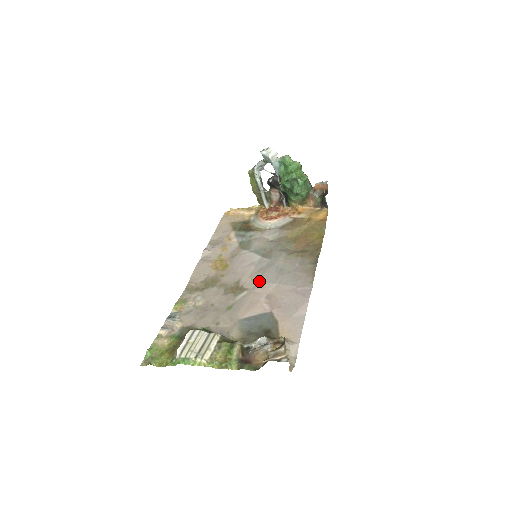
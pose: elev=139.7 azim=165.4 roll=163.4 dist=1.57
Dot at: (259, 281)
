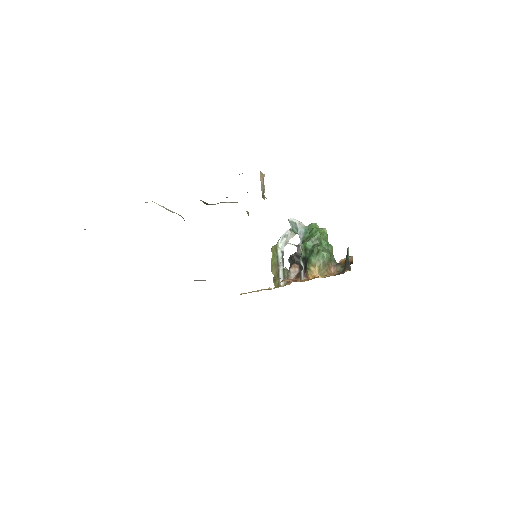
Dot at: occluded
